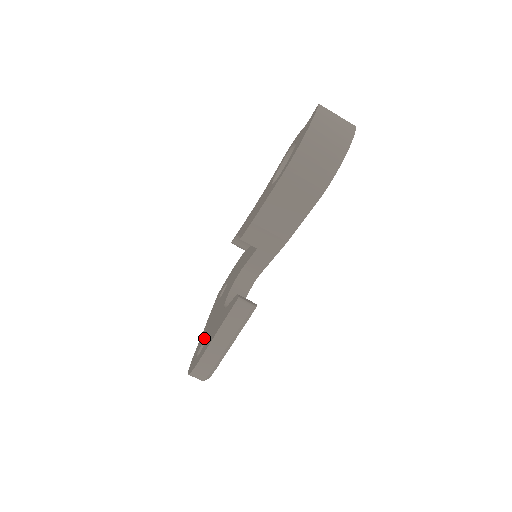
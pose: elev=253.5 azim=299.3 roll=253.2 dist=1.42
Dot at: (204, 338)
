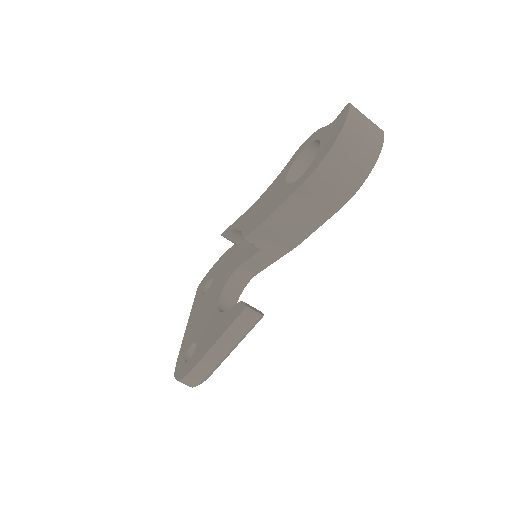
Dot at: (192, 340)
